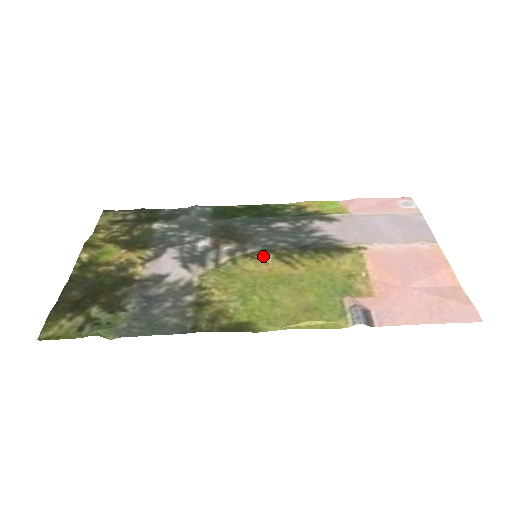
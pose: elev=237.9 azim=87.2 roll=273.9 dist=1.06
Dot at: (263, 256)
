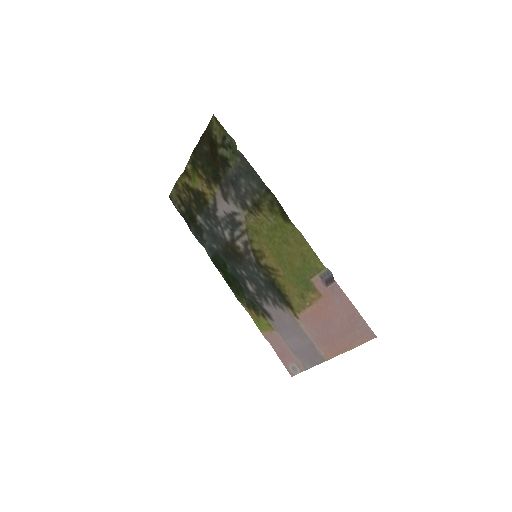
Dot at: (260, 259)
